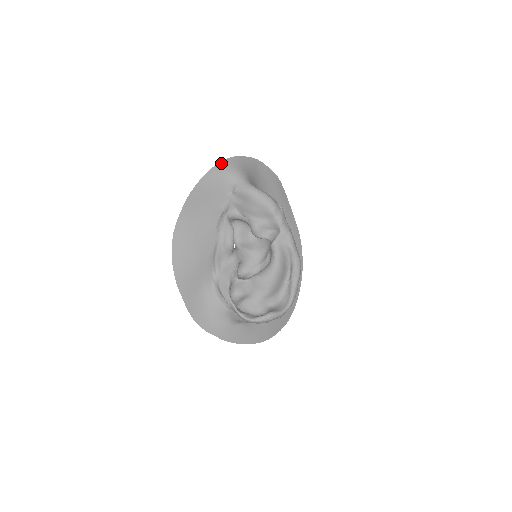
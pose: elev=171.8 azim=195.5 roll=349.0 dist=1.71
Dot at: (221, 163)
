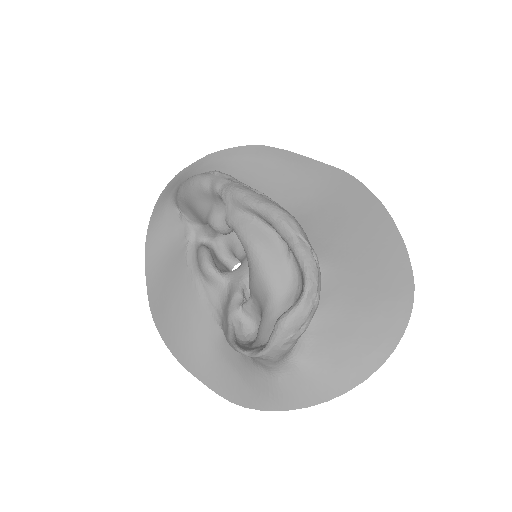
Dot at: (160, 197)
